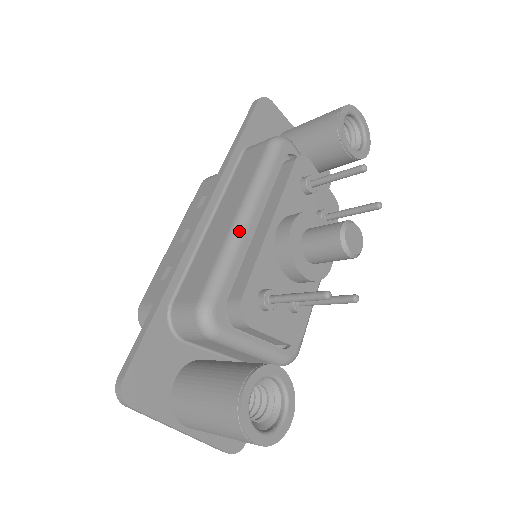
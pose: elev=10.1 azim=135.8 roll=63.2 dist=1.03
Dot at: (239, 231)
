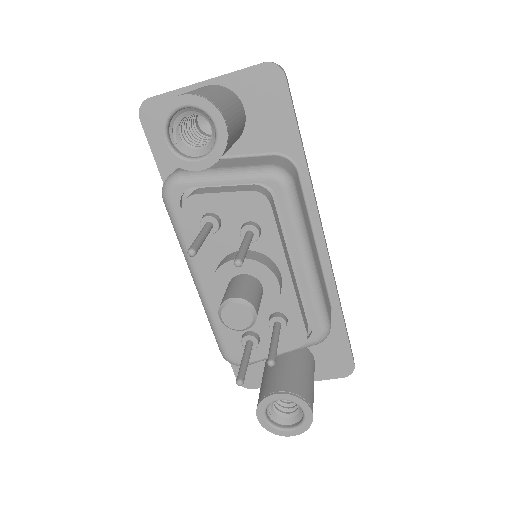
Dot at: (202, 300)
